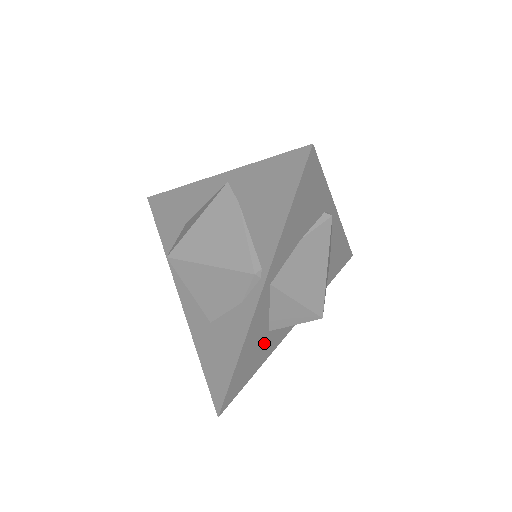
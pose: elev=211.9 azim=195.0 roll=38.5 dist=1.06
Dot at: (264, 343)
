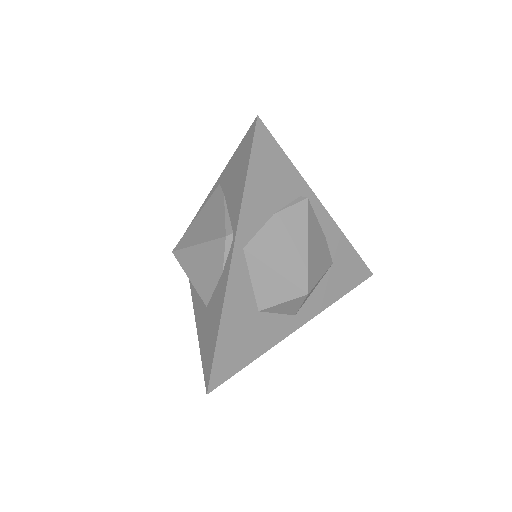
Dot at: (256, 325)
